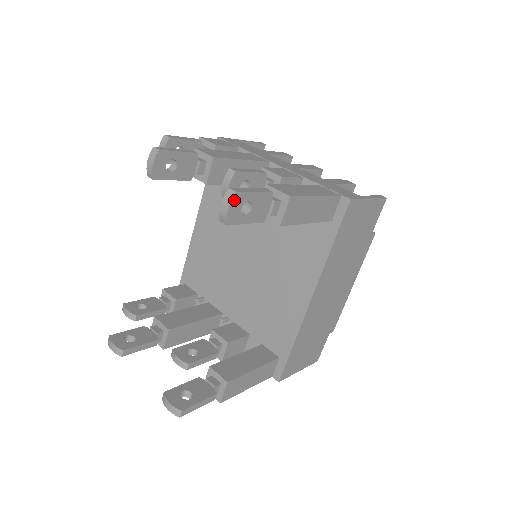
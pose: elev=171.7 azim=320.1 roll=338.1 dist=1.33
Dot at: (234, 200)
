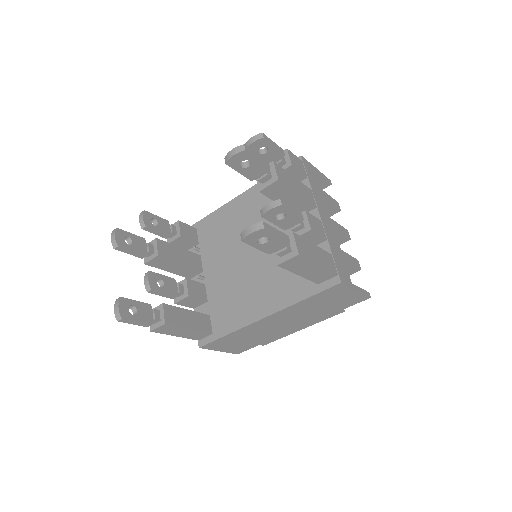
Dot at: (259, 231)
